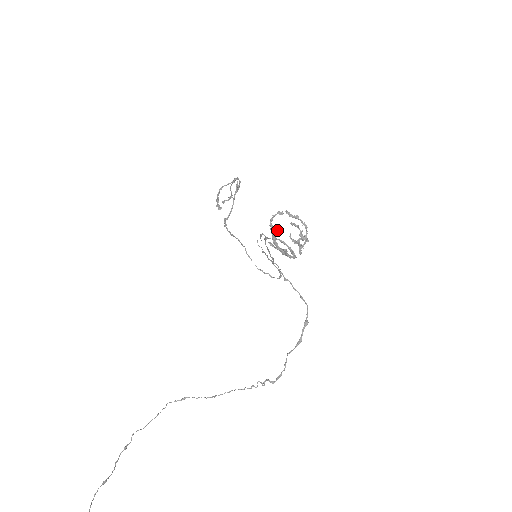
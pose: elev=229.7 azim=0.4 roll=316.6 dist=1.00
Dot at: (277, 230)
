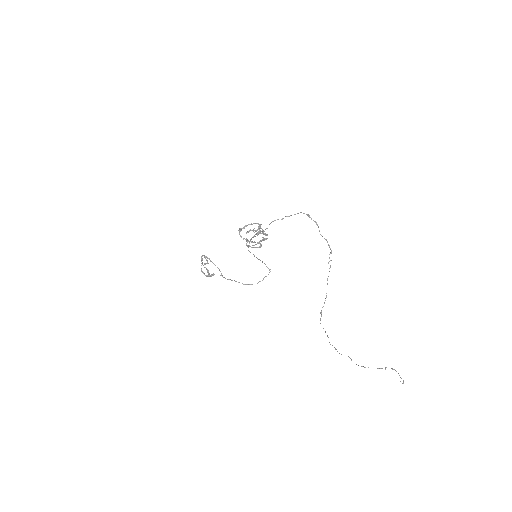
Dot at: occluded
